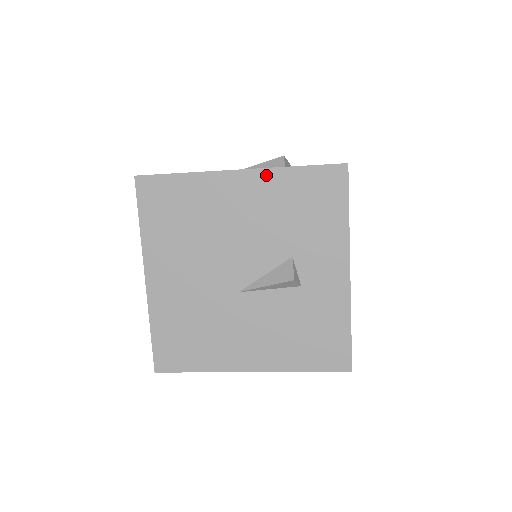
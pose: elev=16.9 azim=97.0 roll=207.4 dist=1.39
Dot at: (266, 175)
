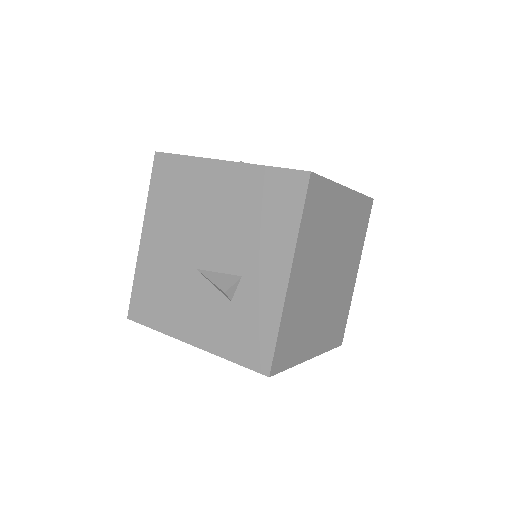
Dot at: occluded
